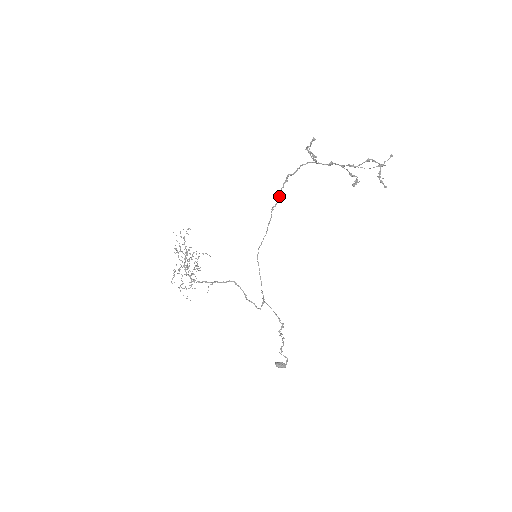
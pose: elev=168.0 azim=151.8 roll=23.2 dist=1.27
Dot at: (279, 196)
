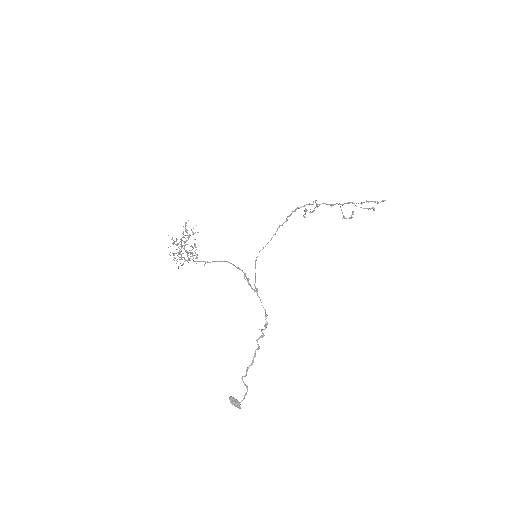
Dot at: (287, 219)
